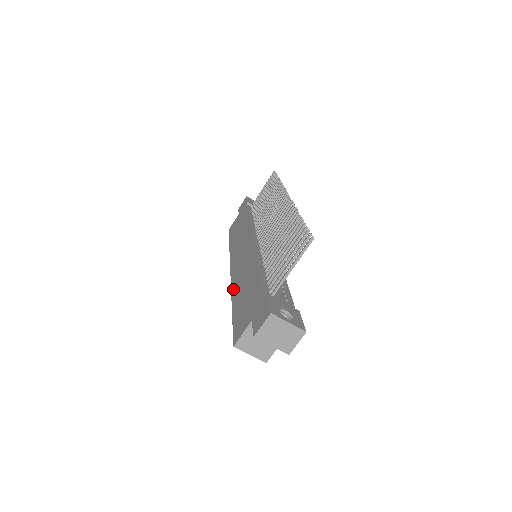
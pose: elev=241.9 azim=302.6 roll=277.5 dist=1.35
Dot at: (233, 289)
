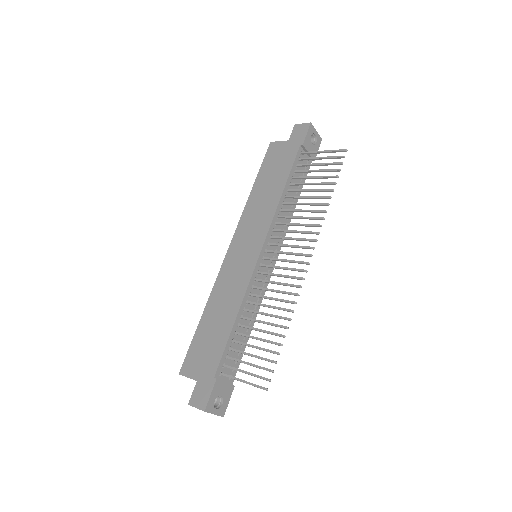
Dot at: (215, 290)
